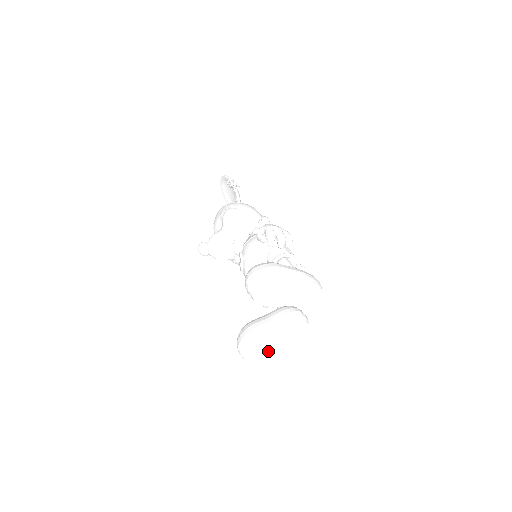
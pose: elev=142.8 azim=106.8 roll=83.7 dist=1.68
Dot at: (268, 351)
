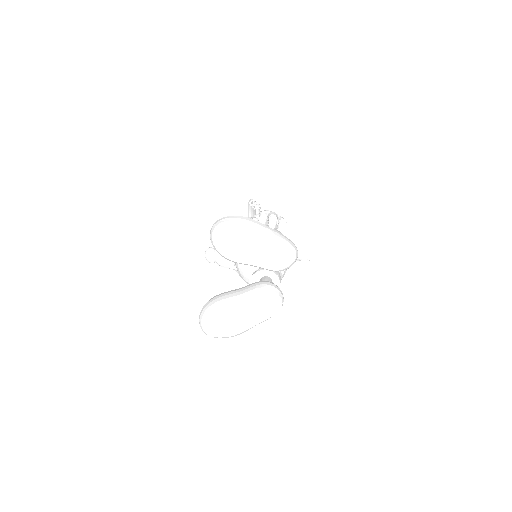
Dot at: (231, 325)
